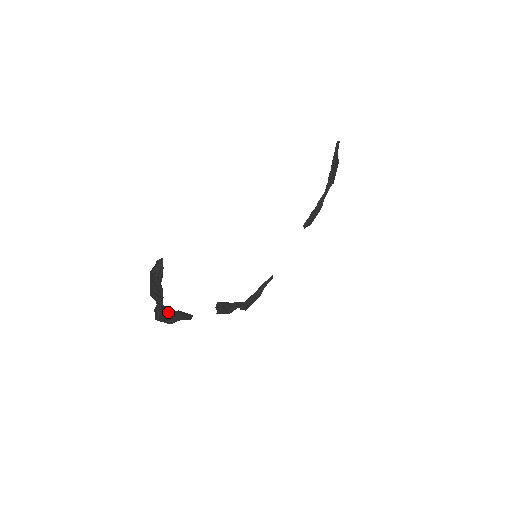
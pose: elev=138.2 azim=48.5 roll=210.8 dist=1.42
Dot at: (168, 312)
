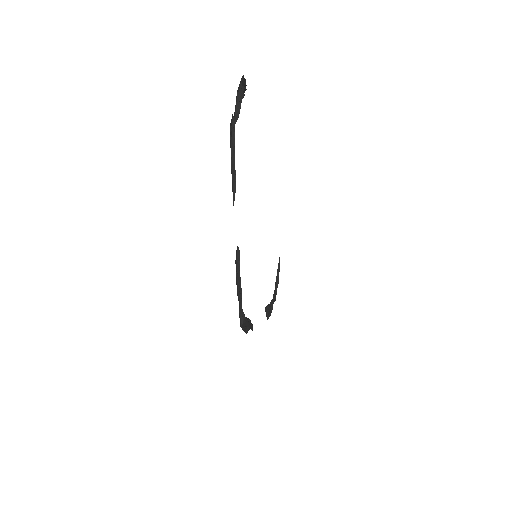
Dot at: (233, 145)
